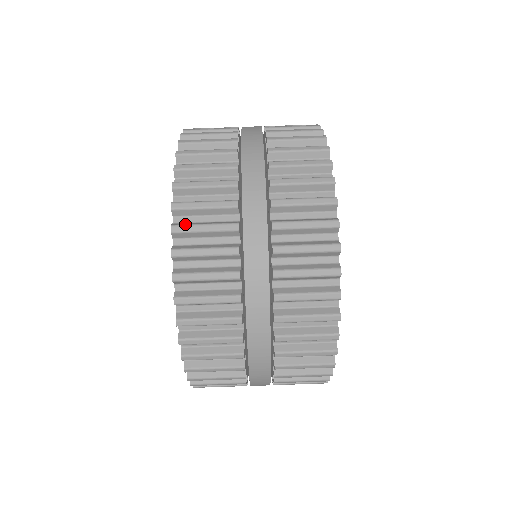
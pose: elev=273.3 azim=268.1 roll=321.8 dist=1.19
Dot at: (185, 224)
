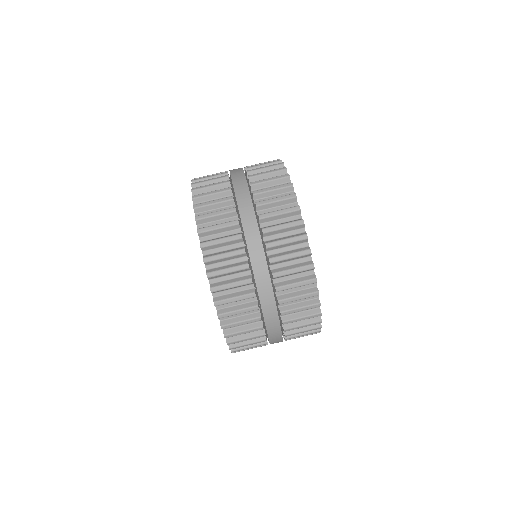
Dot at: (232, 333)
